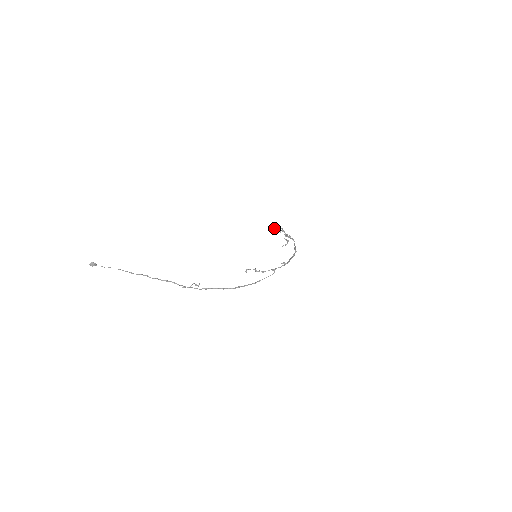
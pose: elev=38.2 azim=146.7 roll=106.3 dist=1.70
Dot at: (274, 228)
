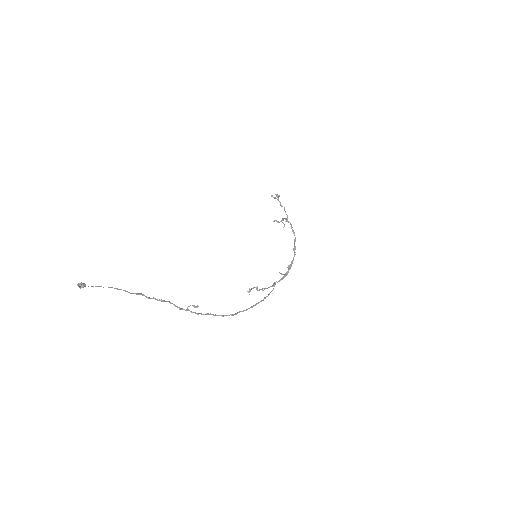
Dot at: (272, 196)
